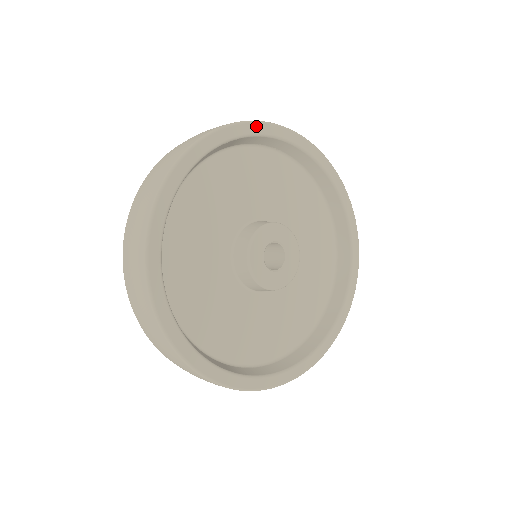
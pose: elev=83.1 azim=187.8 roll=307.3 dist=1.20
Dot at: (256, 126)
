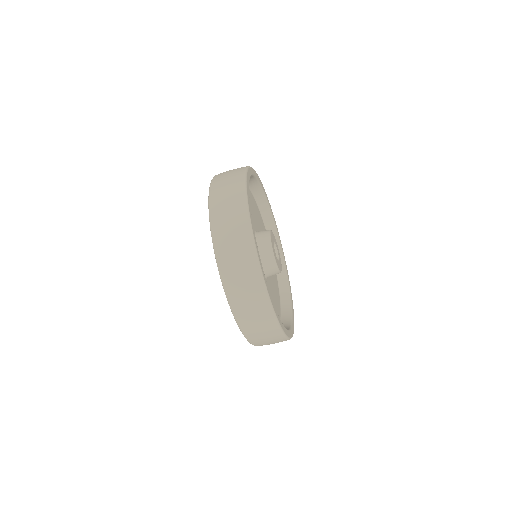
Dot at: (253, 171)
